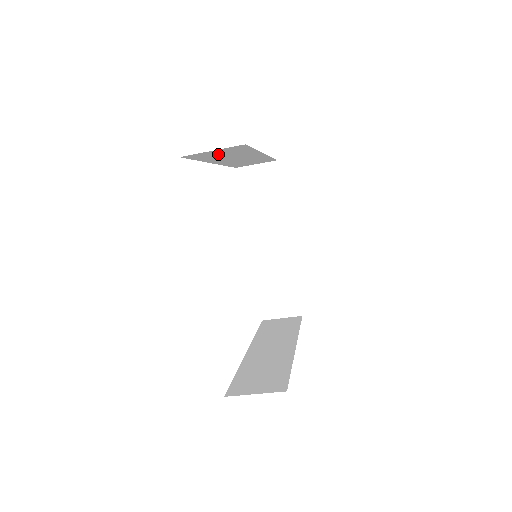
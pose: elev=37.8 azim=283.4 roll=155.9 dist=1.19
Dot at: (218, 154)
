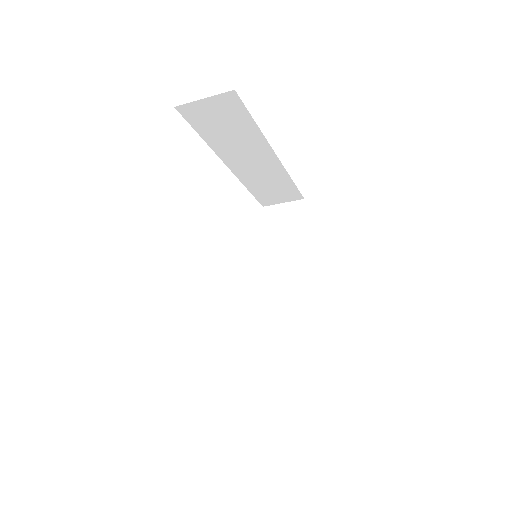
Dot at: (217, 122)
